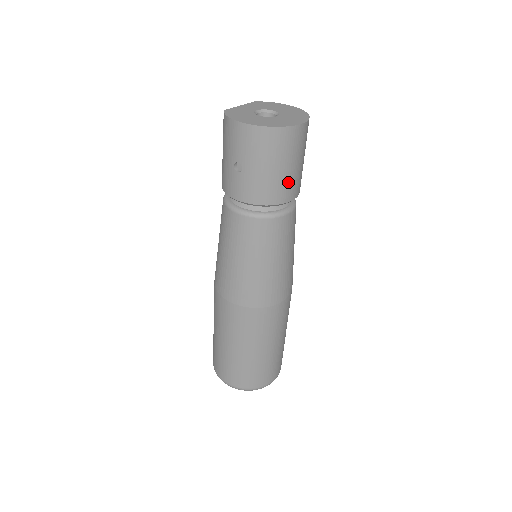
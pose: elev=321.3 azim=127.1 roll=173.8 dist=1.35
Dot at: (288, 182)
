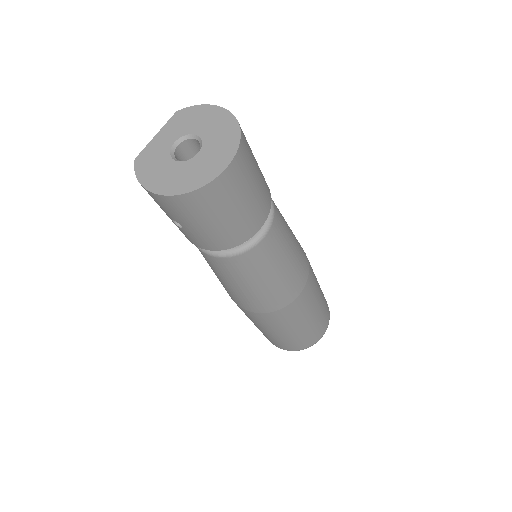
Dot at: (243, 222)
